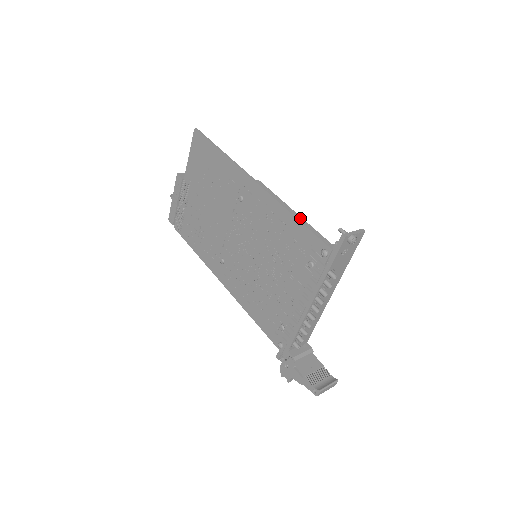
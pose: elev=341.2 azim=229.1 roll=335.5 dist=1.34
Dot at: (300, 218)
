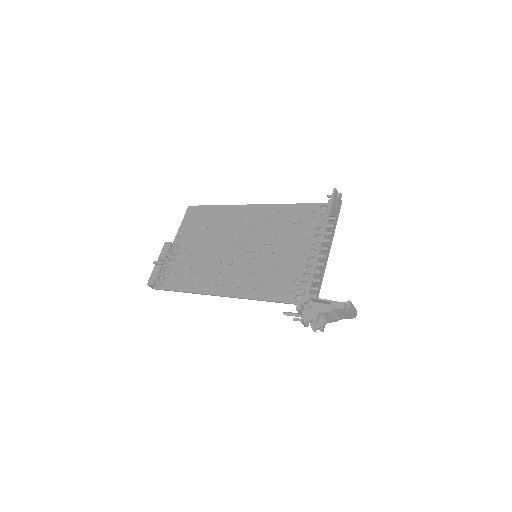
Dot at: occluded
